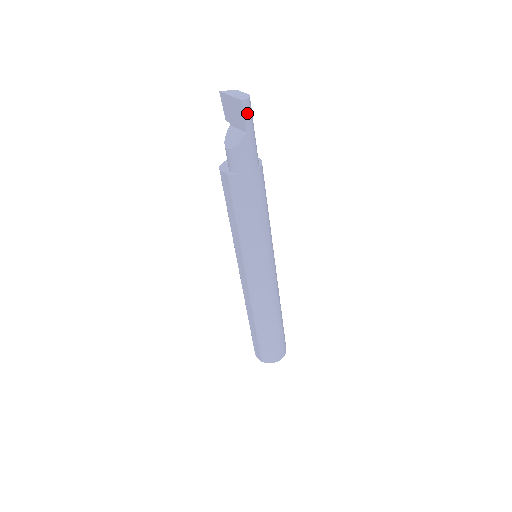
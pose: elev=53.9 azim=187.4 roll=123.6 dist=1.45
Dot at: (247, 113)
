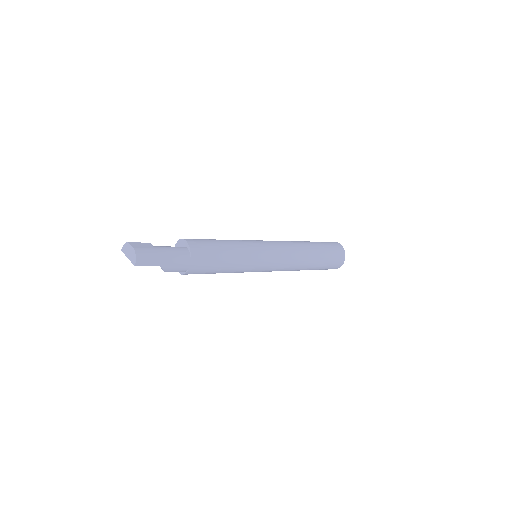
Dot at: (146, 262)
